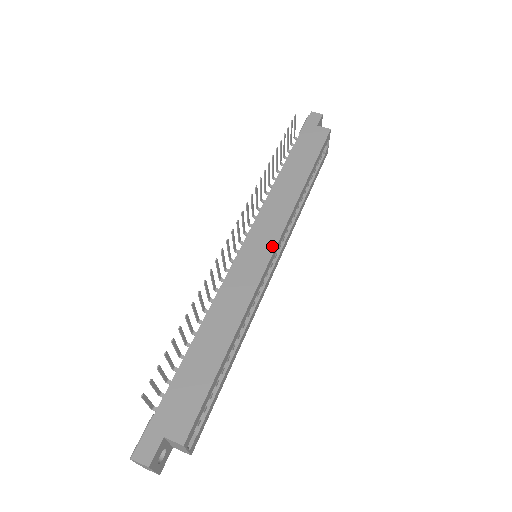
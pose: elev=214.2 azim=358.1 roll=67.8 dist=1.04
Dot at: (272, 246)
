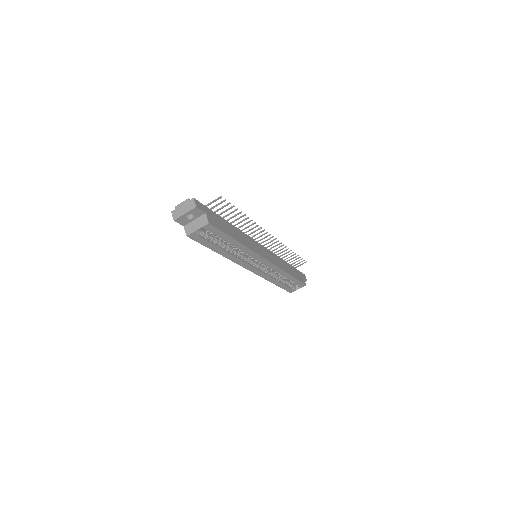
Dot at: (269, 260)
